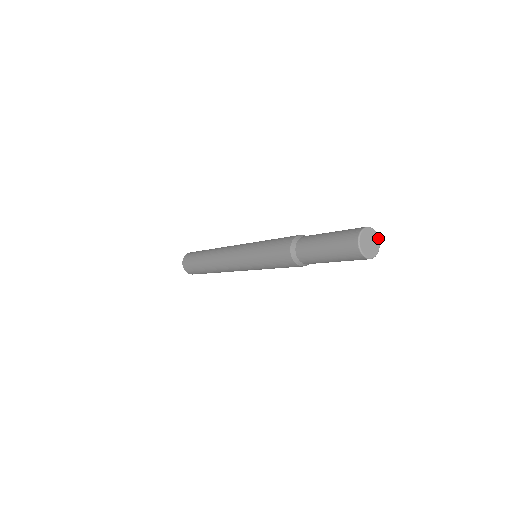
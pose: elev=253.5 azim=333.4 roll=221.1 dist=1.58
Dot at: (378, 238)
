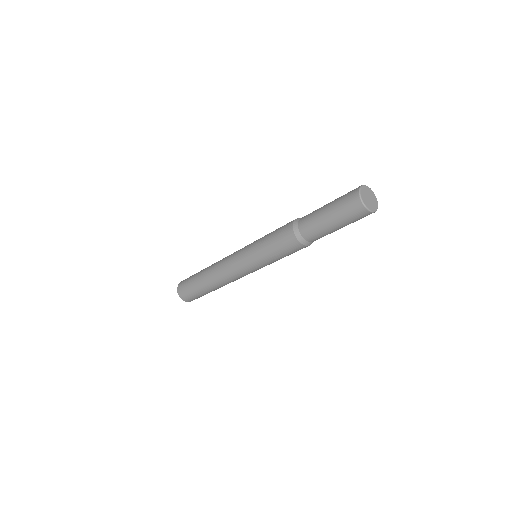
Dot at: occluded
